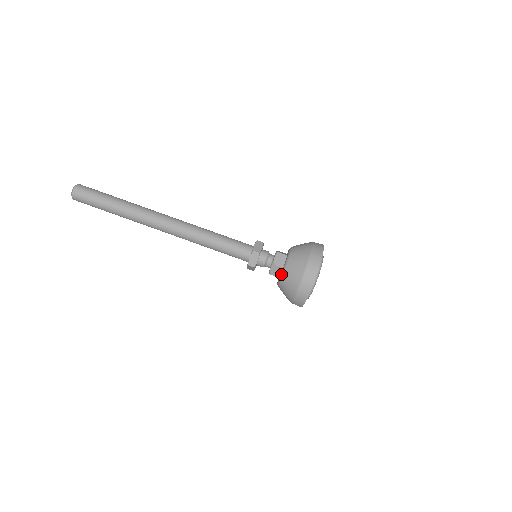
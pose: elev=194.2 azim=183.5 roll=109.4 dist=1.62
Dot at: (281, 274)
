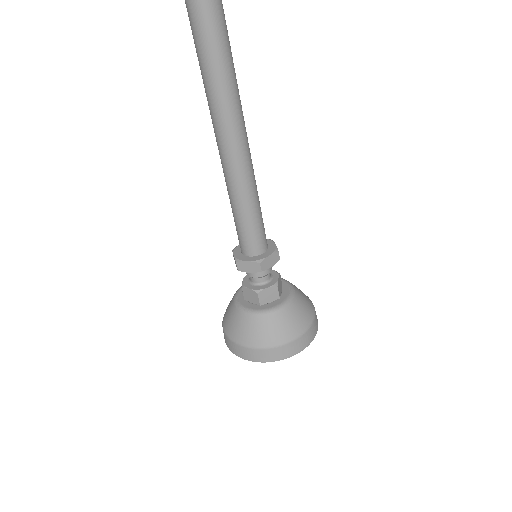
Dot at: (235, 297)
